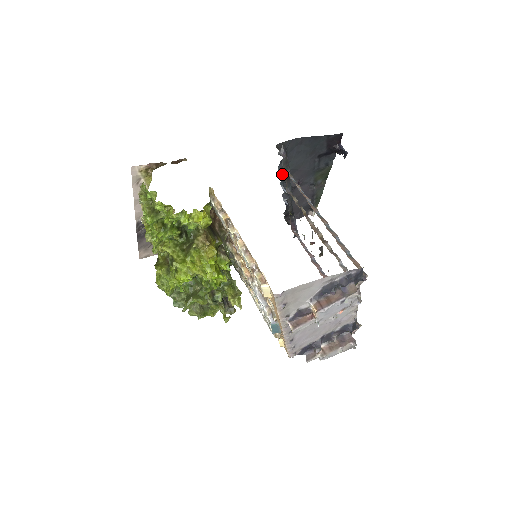
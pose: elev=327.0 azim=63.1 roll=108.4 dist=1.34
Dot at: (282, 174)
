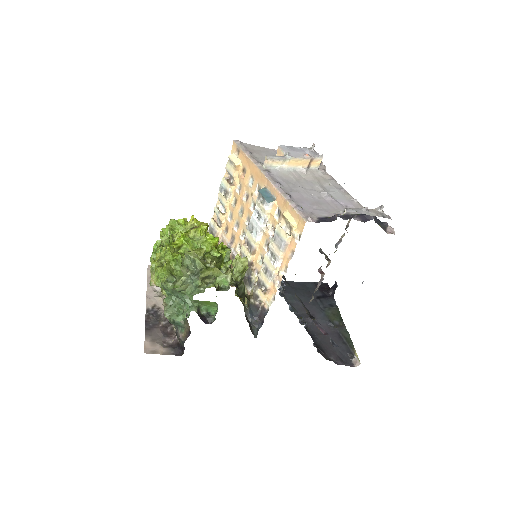
Dot at: occluded
